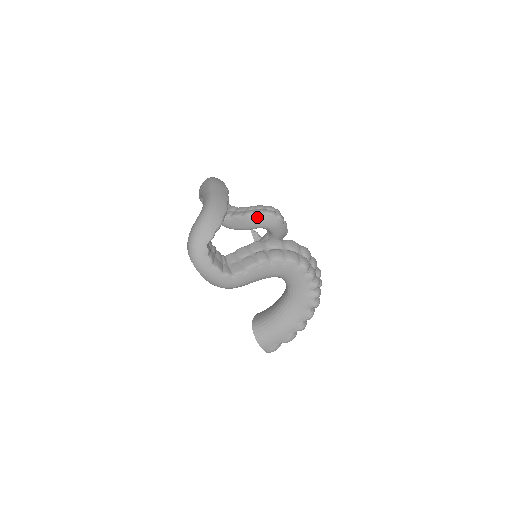
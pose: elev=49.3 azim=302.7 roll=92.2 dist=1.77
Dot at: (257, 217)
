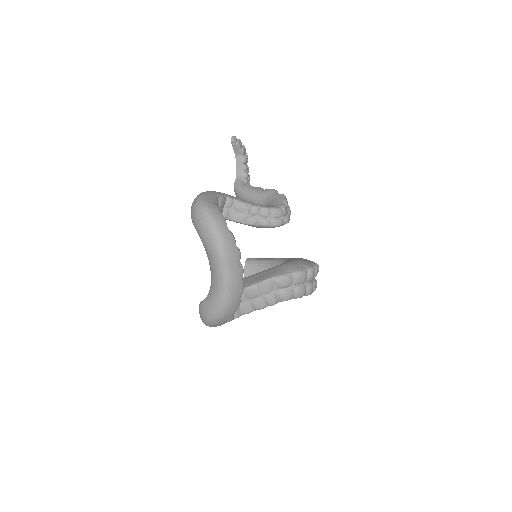
Dot at: occluded
